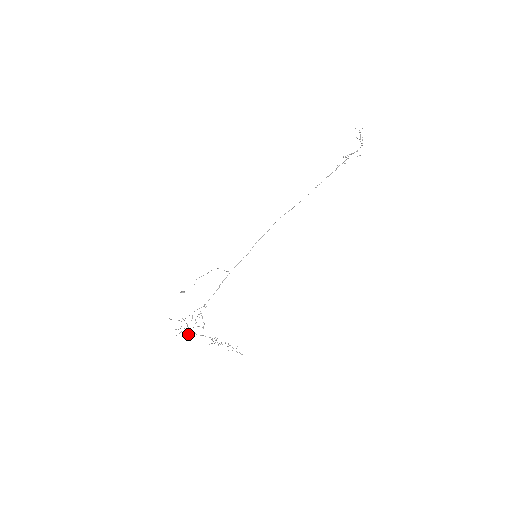
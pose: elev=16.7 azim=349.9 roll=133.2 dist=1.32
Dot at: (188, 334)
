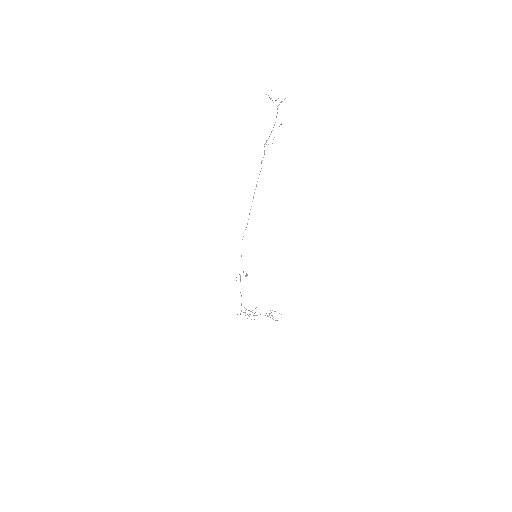
Dot at: occluded
